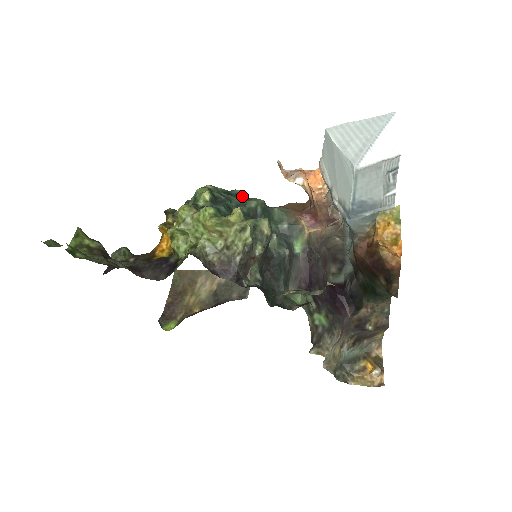
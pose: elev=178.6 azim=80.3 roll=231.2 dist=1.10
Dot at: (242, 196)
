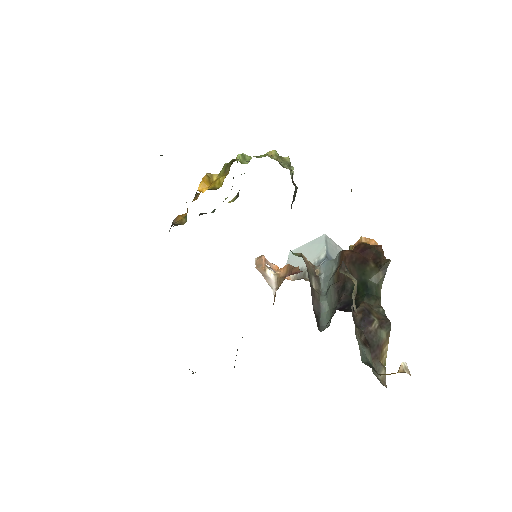
Dot at: occluded
